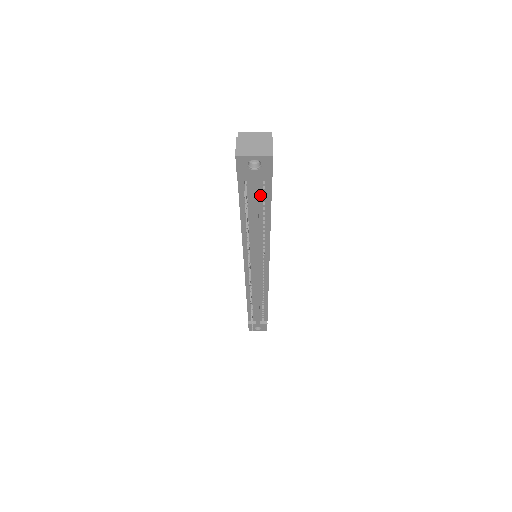
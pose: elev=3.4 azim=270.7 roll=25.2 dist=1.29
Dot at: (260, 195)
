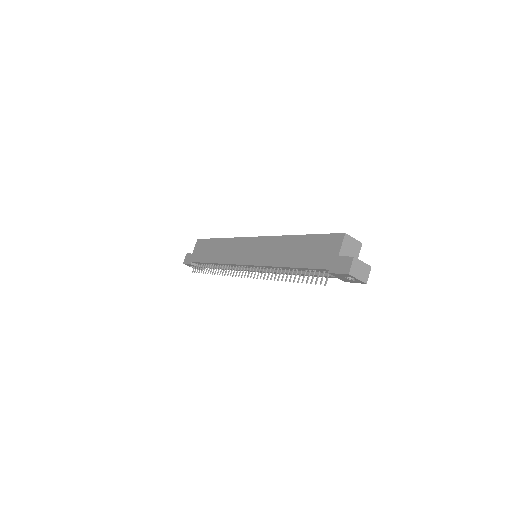
Dot at: occluded
